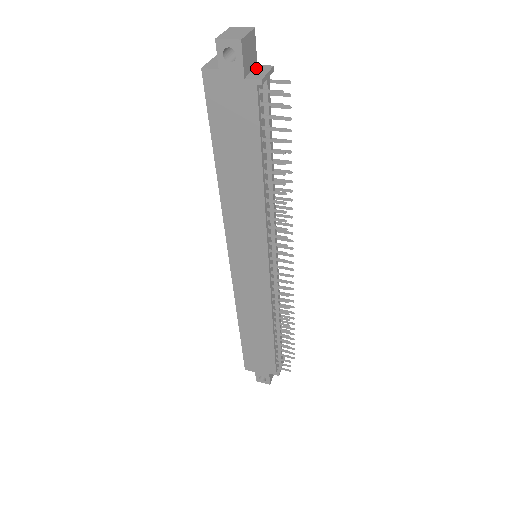
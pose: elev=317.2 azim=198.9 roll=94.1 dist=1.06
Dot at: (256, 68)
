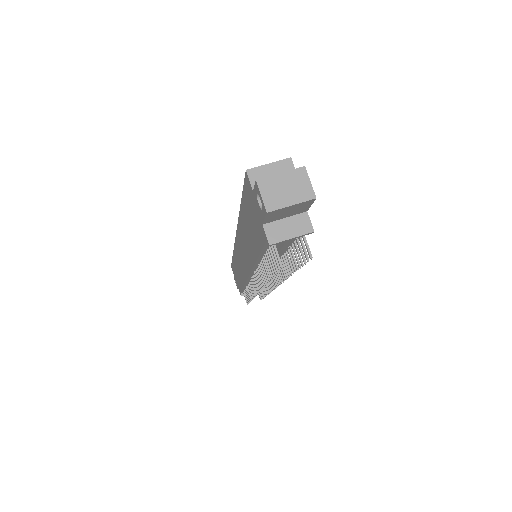
Dot at: (297, 217)
